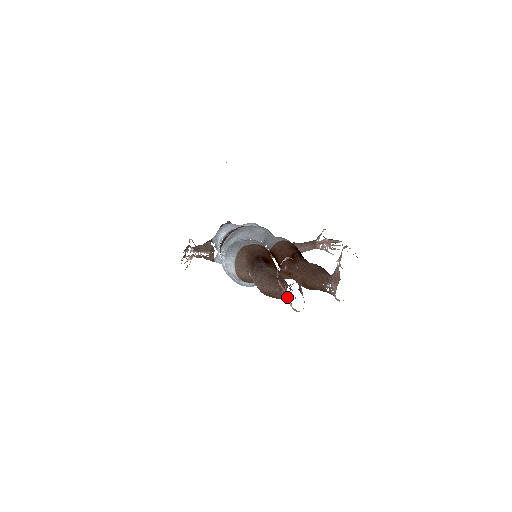
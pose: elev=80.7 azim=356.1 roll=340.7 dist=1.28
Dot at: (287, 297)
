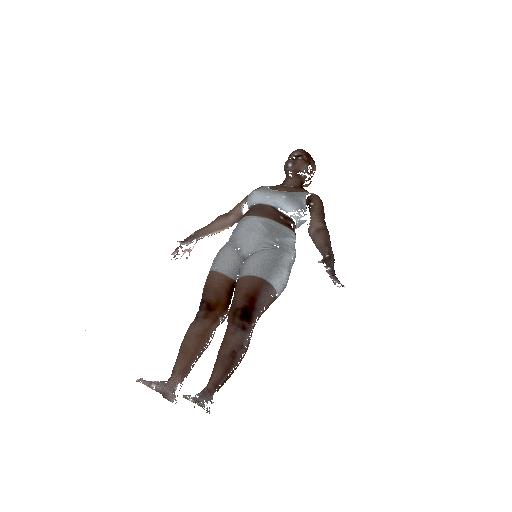
Dot at: occluded
